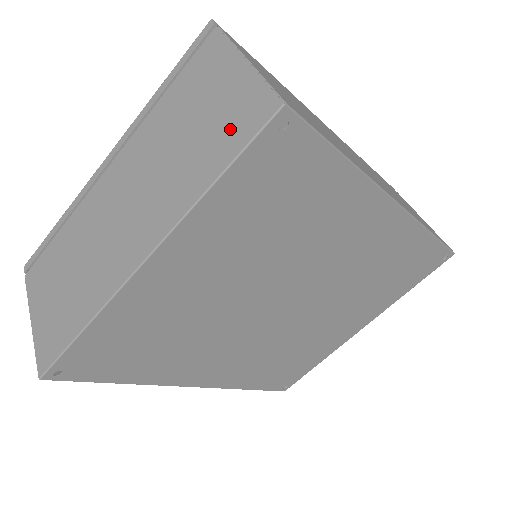
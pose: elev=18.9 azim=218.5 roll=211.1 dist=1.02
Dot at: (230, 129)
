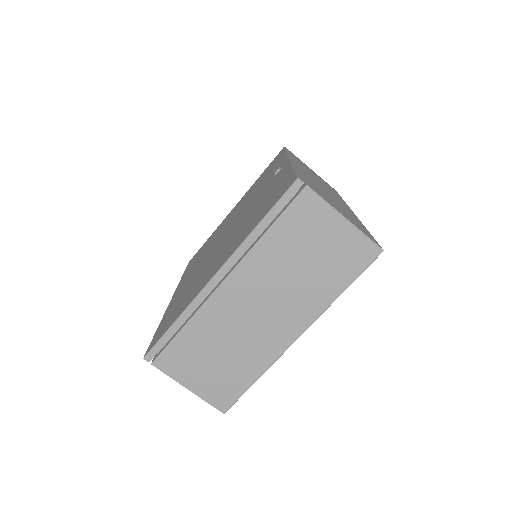
Dot at: (346, 263)
